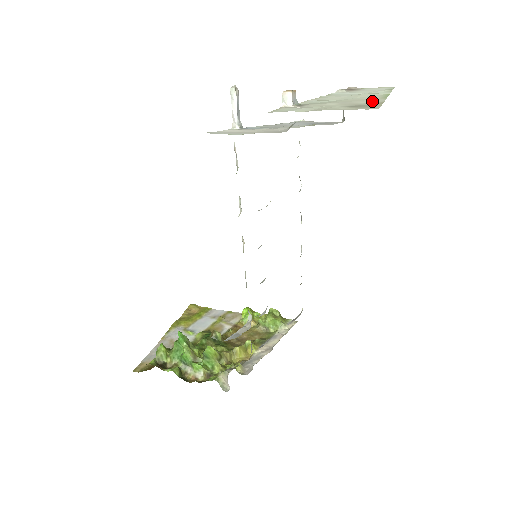
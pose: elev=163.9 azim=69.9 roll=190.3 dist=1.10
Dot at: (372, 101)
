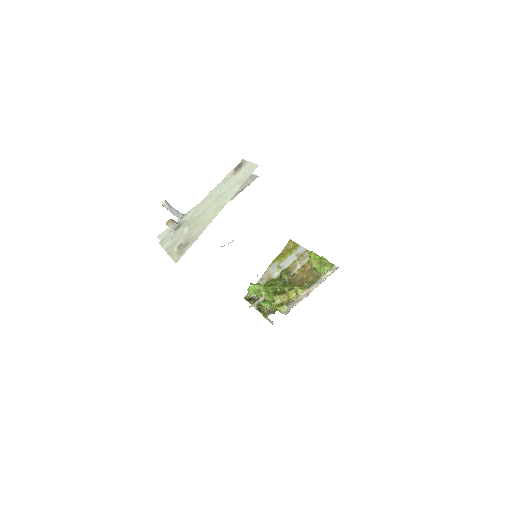
Dot at: (198, 232)
